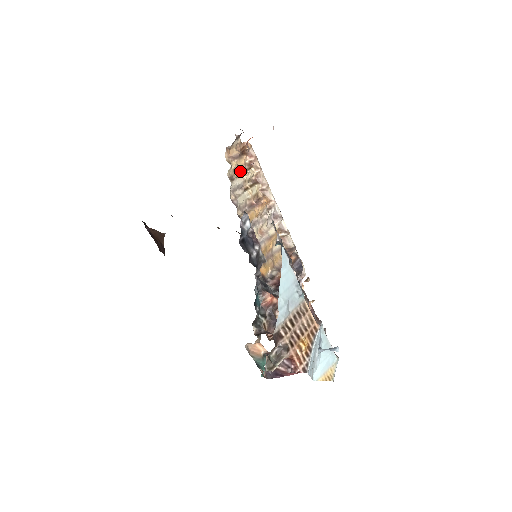
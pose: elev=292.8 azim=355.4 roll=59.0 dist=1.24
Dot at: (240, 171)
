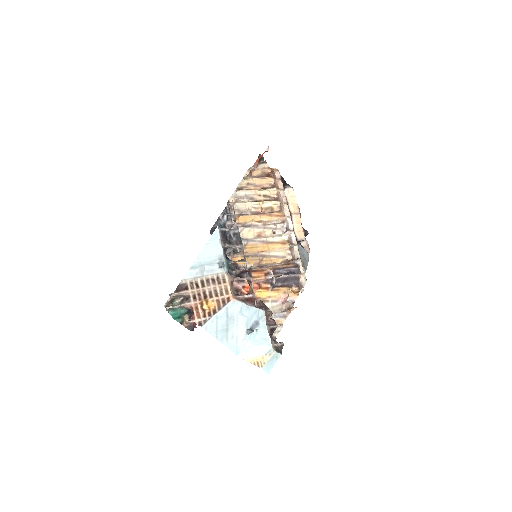
Dot at: (258, 187)
